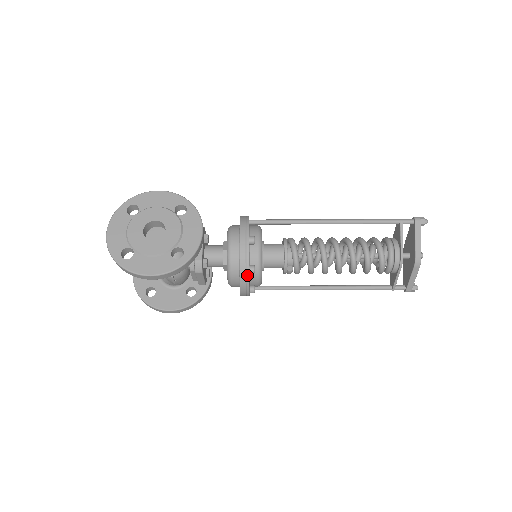
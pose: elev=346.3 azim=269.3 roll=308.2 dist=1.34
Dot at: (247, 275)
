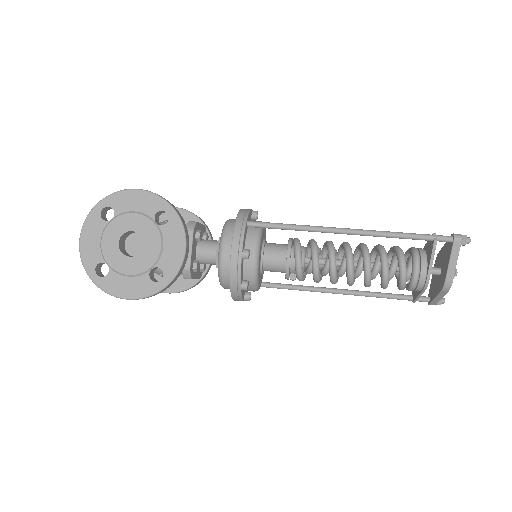
Dot at: (239, 292)
